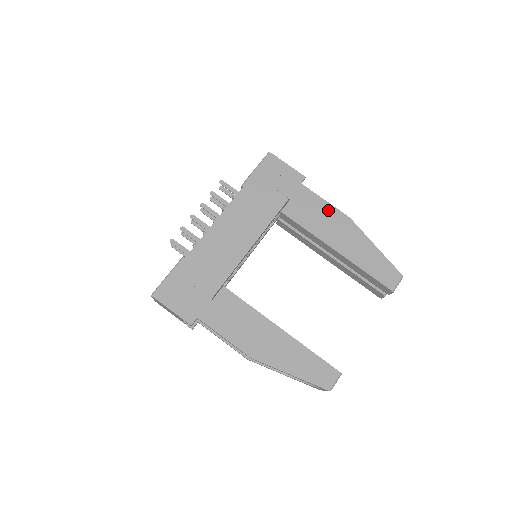
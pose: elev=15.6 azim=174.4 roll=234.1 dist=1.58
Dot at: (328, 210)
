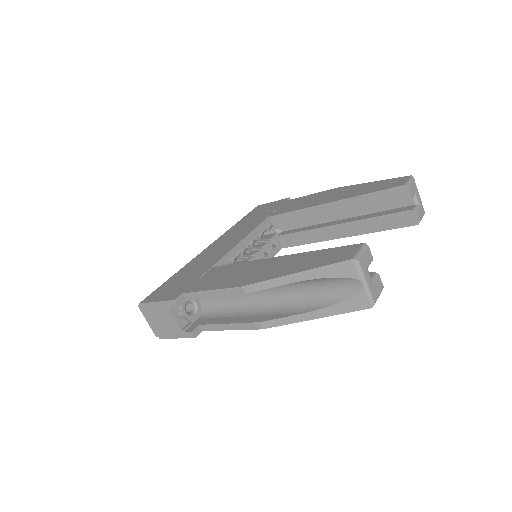
Dot at: (315, 195)
